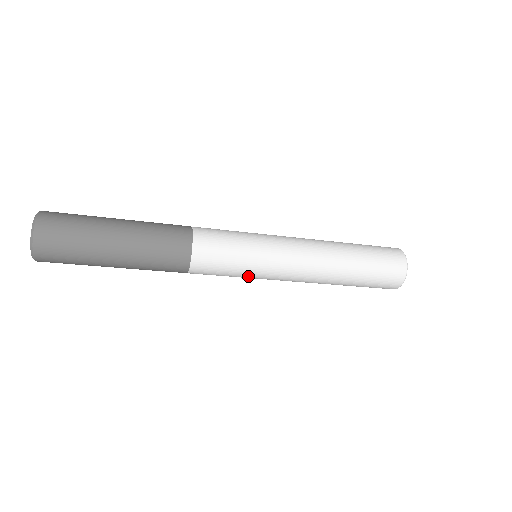
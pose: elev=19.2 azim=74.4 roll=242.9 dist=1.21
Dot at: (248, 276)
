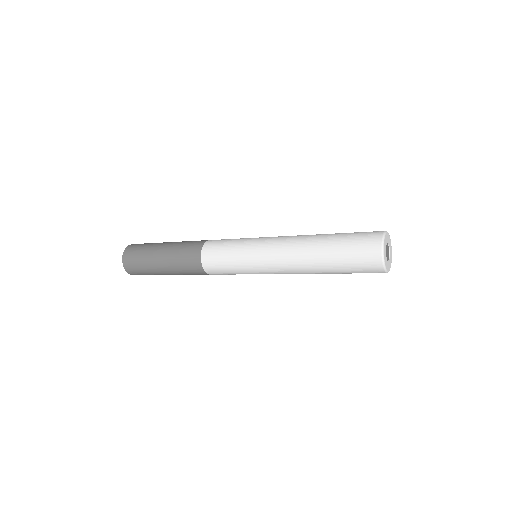
Dot at: (242, 264)
